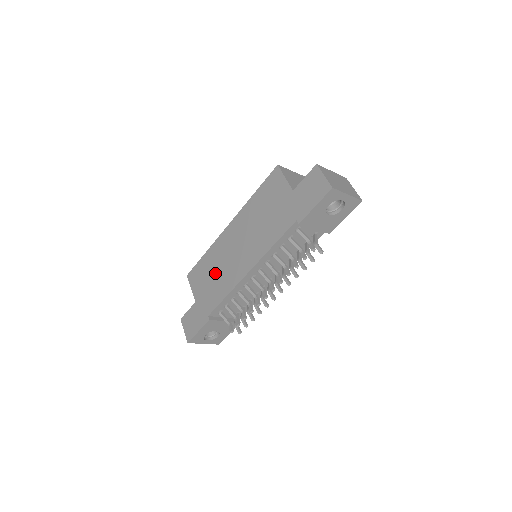
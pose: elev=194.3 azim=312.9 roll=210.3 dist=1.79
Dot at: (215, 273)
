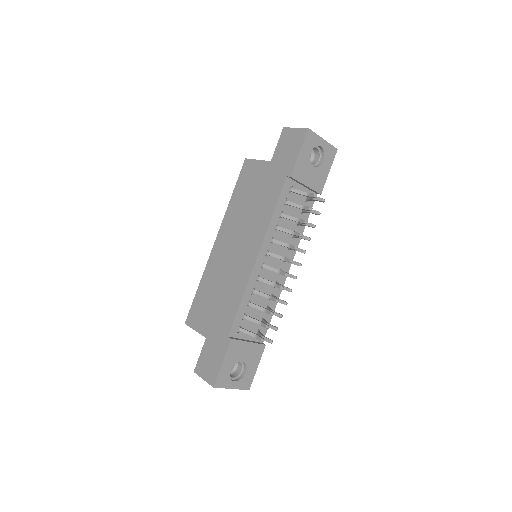
Dot at: (218, 291)
